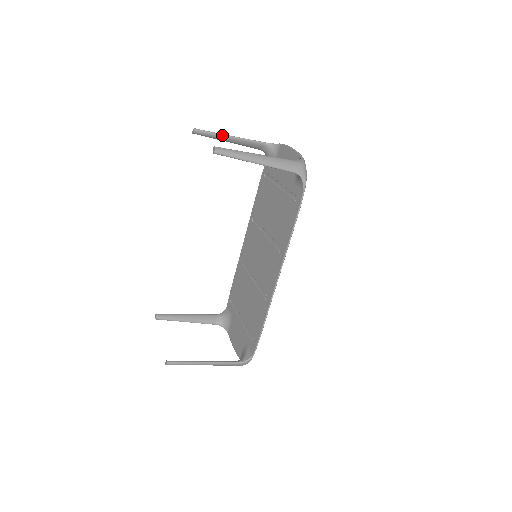
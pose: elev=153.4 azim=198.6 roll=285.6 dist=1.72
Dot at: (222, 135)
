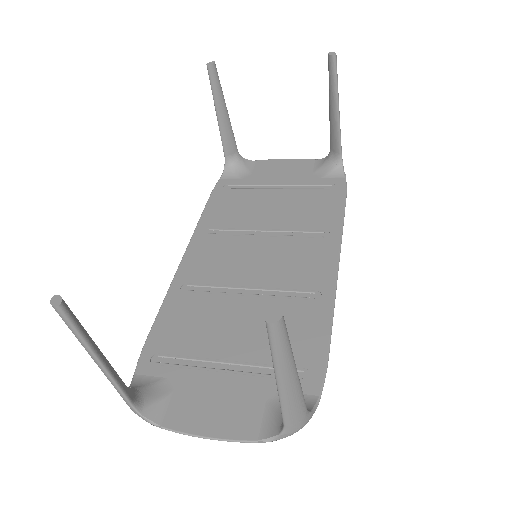
Dot at: (224, 99)
